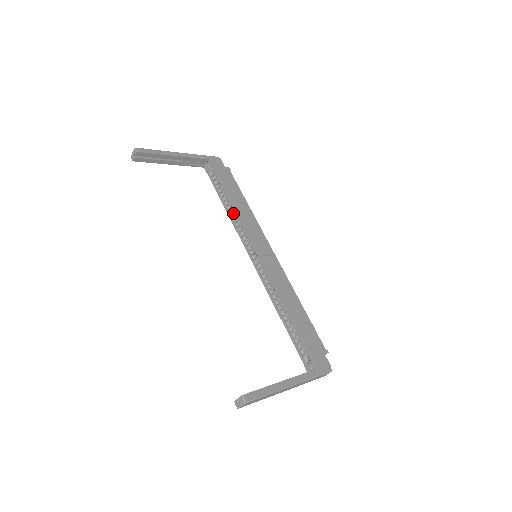
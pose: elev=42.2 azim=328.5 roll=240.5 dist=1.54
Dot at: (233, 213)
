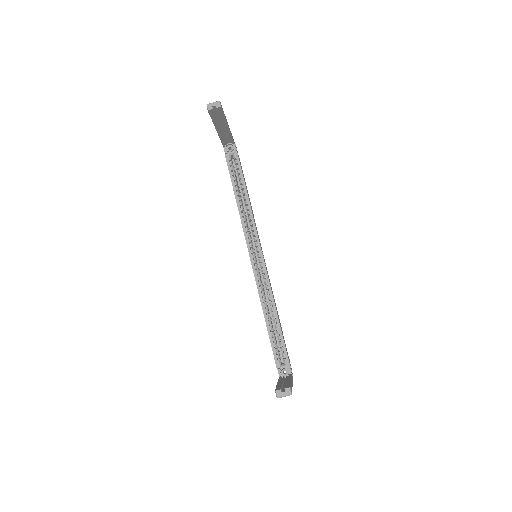
Dot at: (242, 206)
